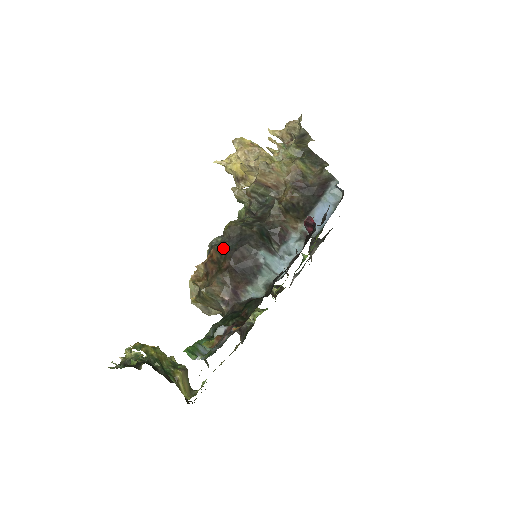
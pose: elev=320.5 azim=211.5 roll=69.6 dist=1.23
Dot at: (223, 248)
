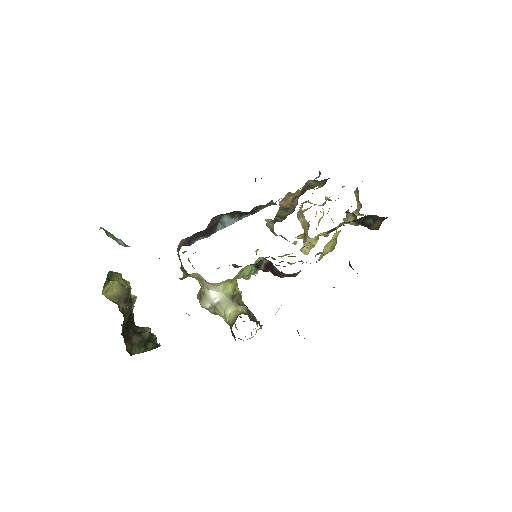
Dot at: occluded
